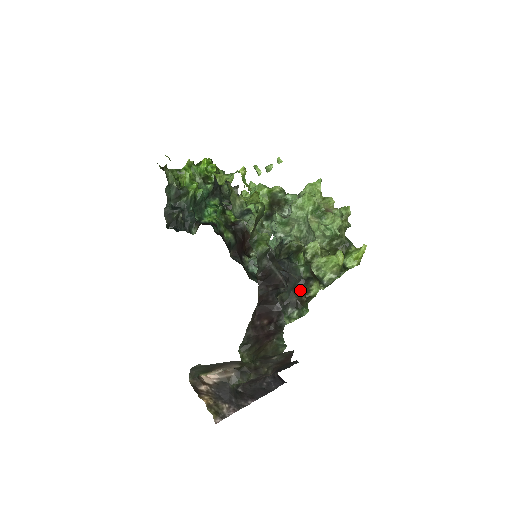
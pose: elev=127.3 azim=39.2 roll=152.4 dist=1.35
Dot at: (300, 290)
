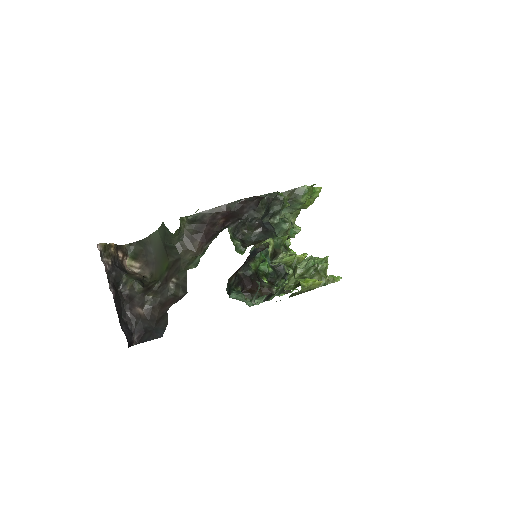
Dot at: (258, 242)
